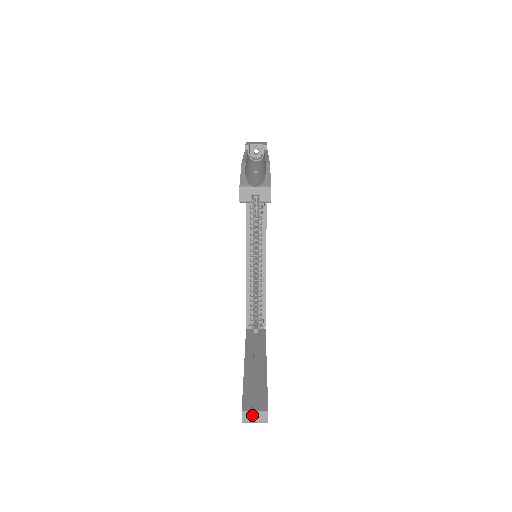
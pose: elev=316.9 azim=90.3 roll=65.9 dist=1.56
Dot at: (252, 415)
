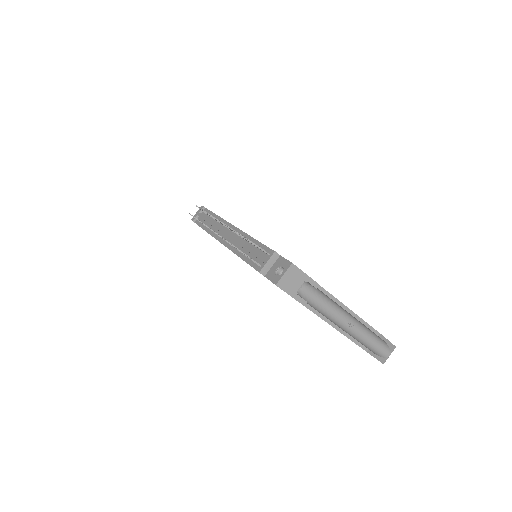
Dot at: occluded
